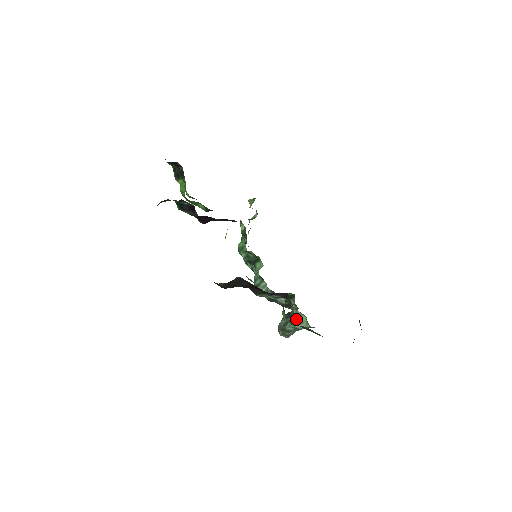
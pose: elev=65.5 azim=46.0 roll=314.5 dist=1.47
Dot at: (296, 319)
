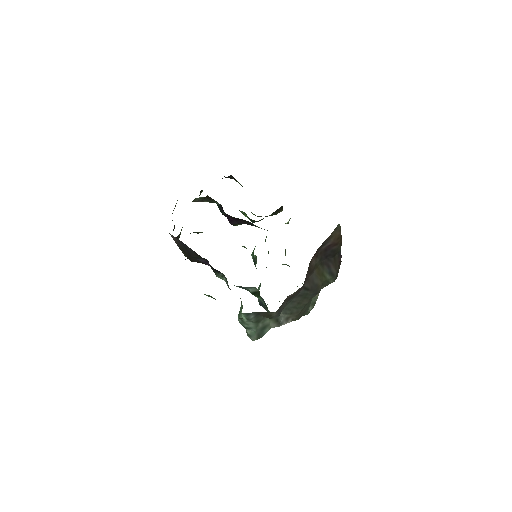
Dot at: (241, 308)
